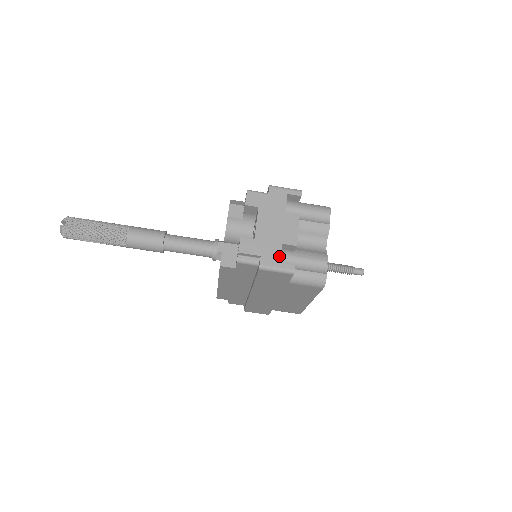
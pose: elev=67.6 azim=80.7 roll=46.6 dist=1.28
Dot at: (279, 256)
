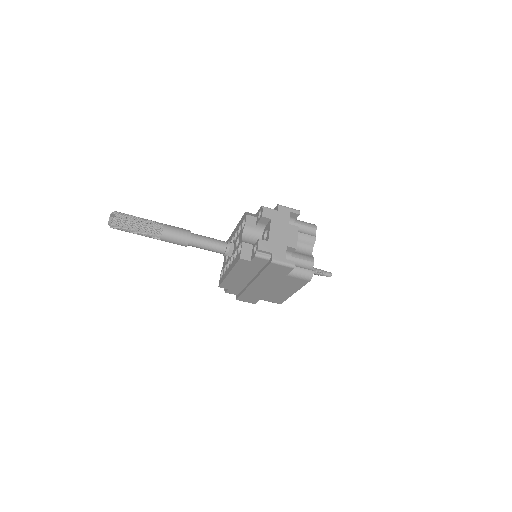
Dot at: (285, 254)
